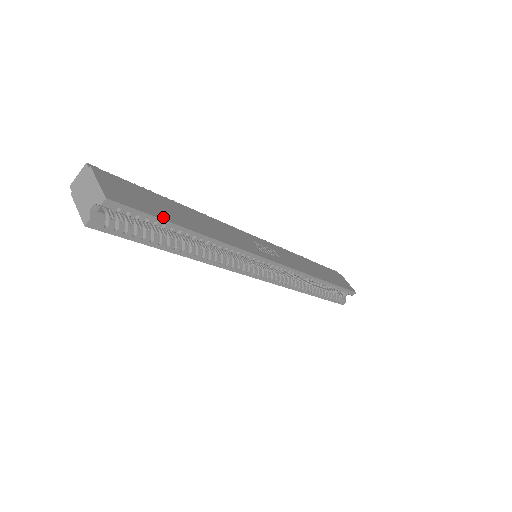
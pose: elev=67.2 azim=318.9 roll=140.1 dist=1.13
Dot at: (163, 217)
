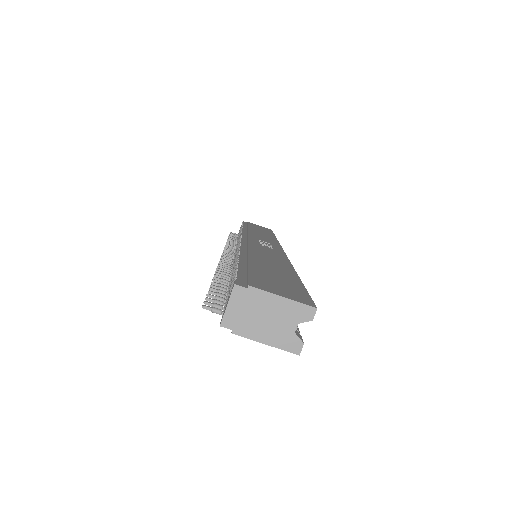
Dot at: (298, 283)
